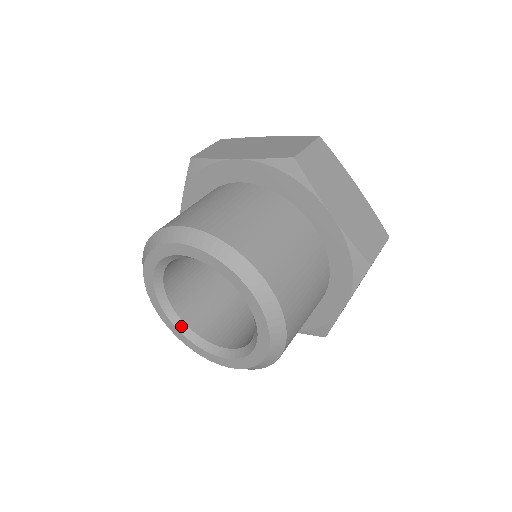
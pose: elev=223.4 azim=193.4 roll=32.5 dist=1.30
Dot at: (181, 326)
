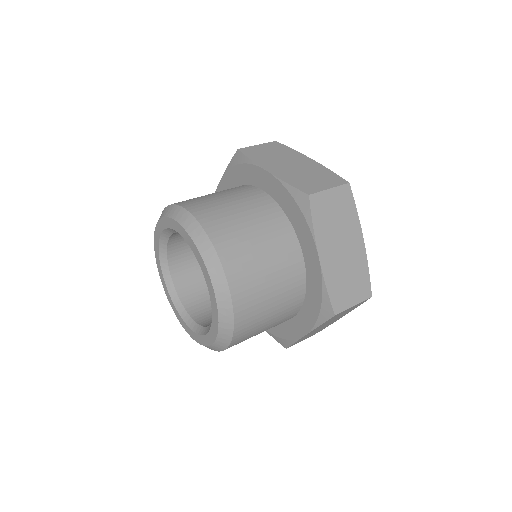
Dot at: (191, 323)
